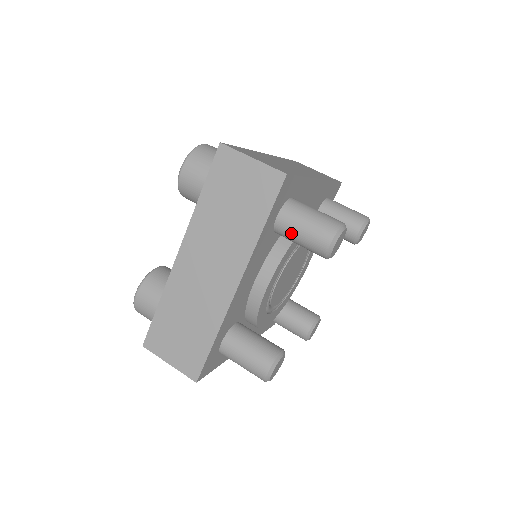
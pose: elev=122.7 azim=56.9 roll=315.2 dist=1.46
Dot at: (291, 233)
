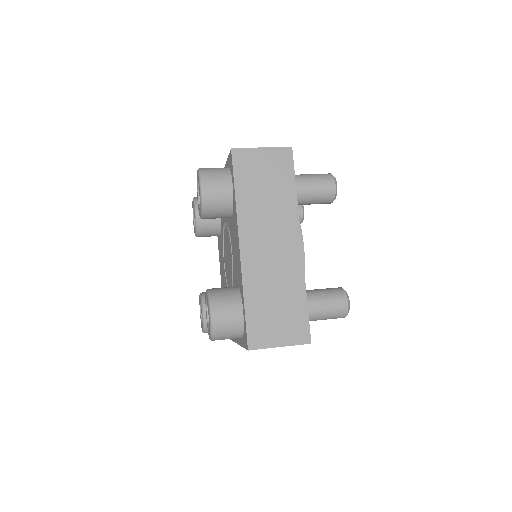
Dot at: (306, 193)
